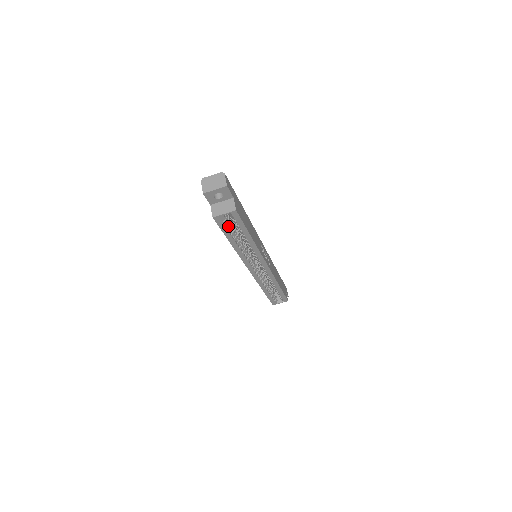
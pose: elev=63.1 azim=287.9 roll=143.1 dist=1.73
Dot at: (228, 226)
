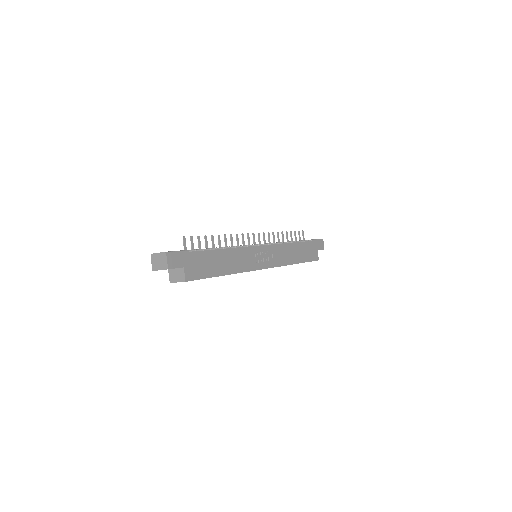
Dot at: occluded
